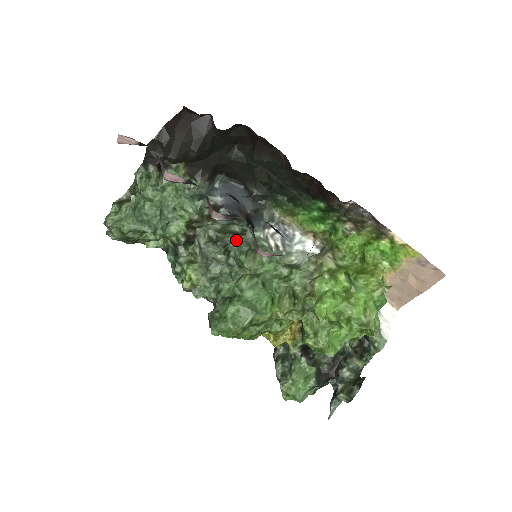
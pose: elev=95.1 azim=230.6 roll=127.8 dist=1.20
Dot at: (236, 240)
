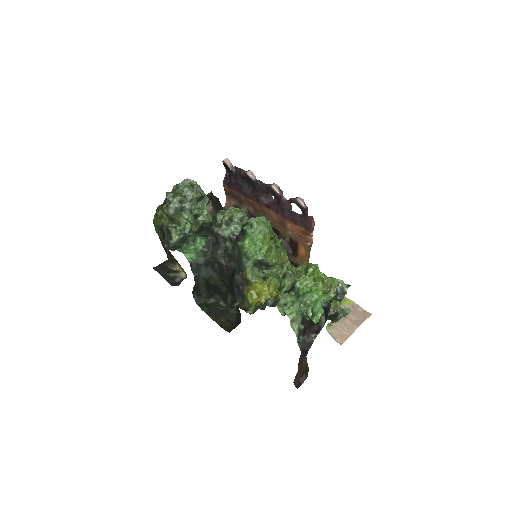
Dot at: occluded
